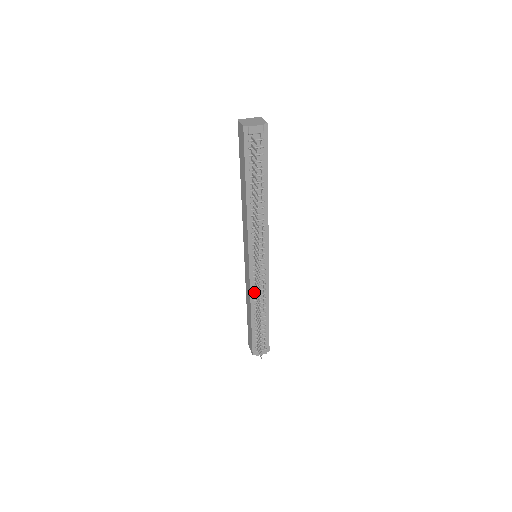
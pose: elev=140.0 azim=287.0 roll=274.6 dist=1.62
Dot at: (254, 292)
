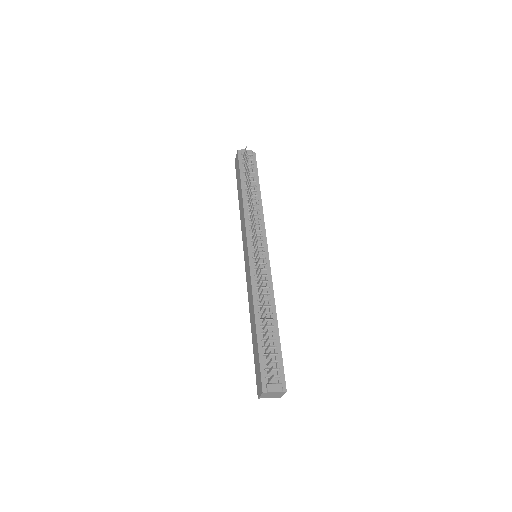
Dot at: (256, 289)
